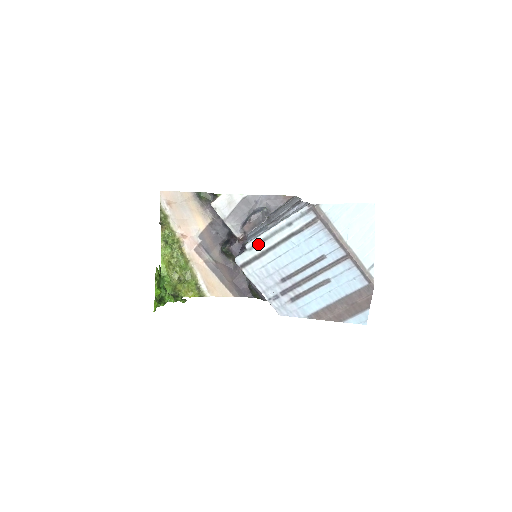
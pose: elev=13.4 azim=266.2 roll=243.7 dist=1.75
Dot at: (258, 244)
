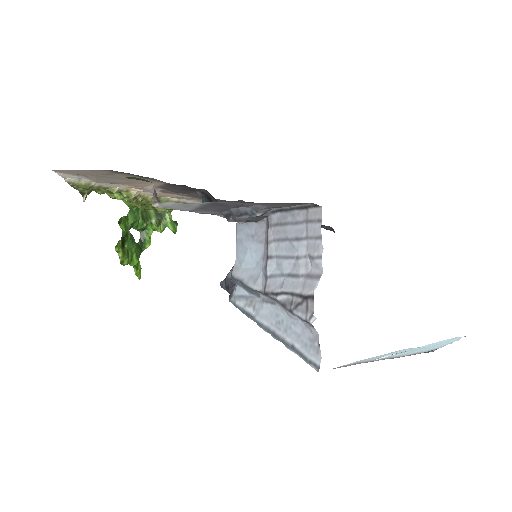
Dot at: occluded
